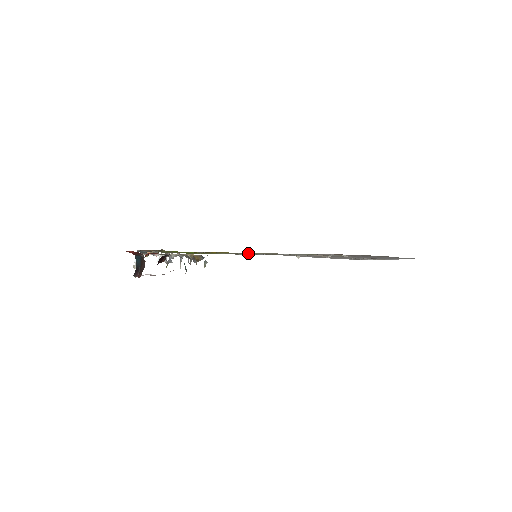
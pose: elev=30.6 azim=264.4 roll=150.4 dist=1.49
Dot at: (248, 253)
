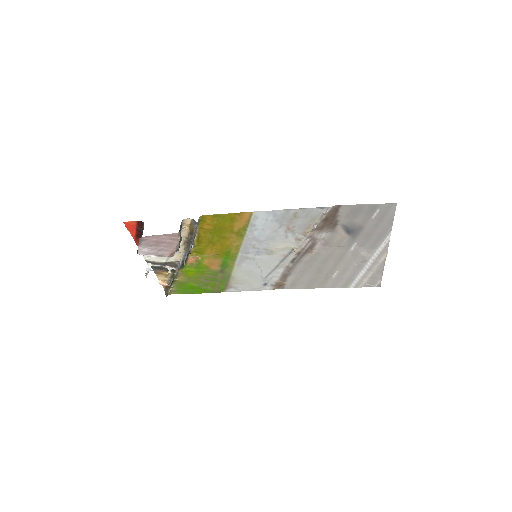
Dot at: (244, 242)
